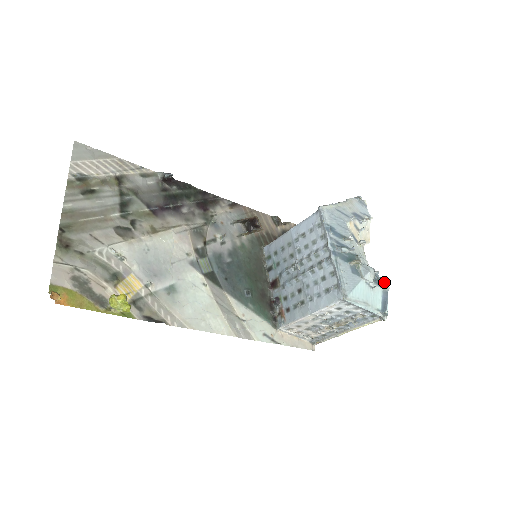
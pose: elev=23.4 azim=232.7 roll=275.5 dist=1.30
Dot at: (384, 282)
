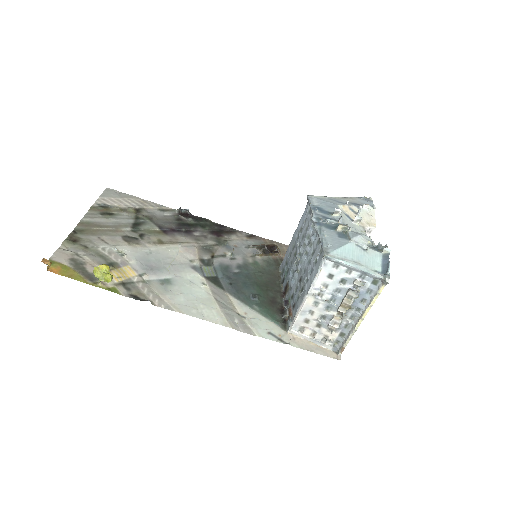
Dot at: (383, 247)
